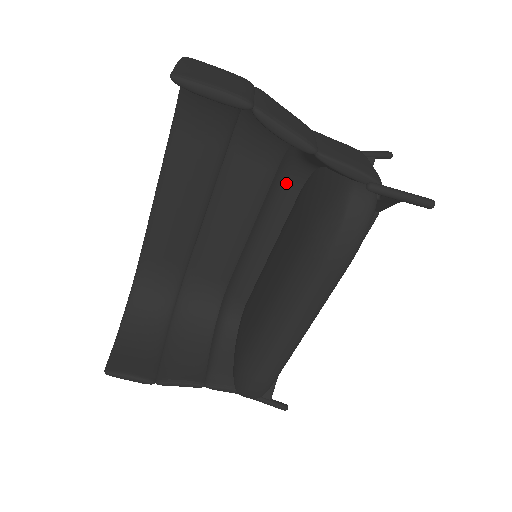
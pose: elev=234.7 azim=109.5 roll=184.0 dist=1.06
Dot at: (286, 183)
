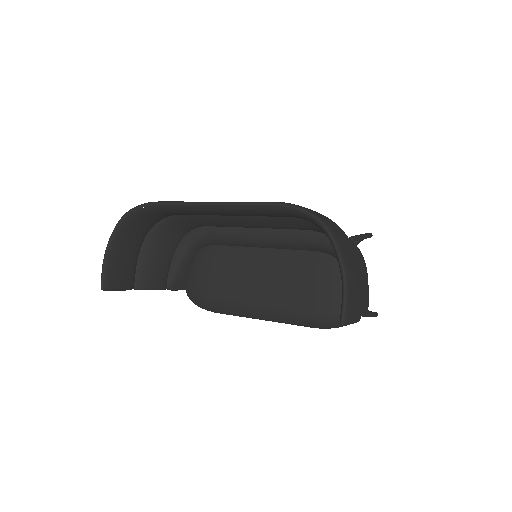
Dot at: (311, 246)
